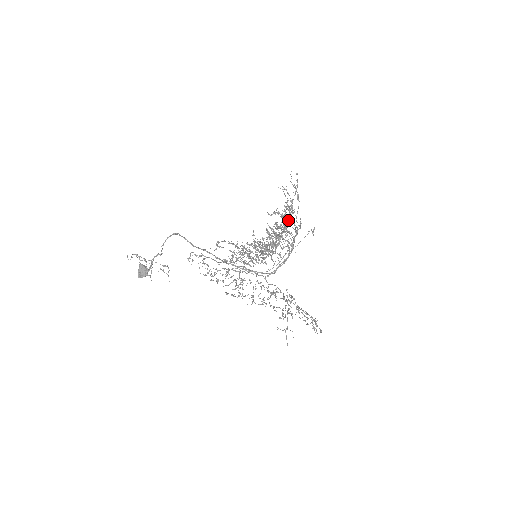
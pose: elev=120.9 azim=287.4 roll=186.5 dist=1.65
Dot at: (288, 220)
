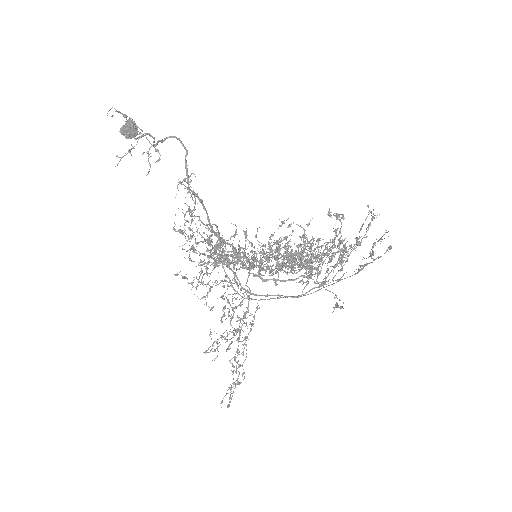
Dot at: (329, 262)
